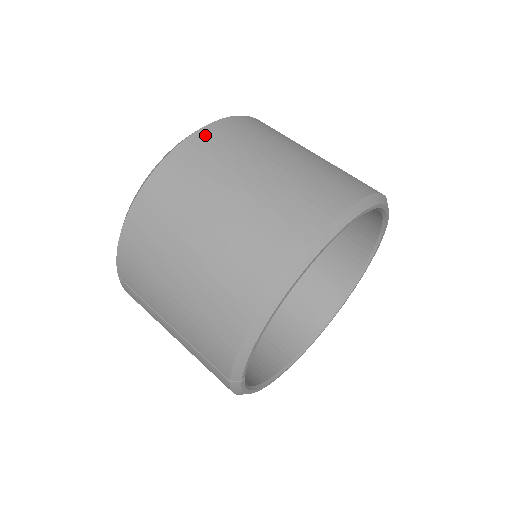
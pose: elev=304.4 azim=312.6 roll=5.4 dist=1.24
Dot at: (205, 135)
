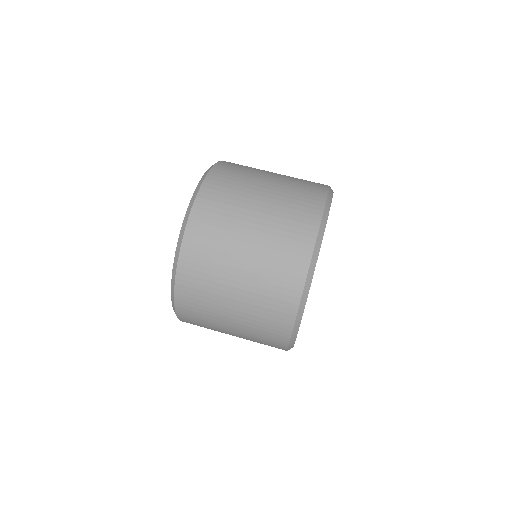
Dot at: (182, 291)
